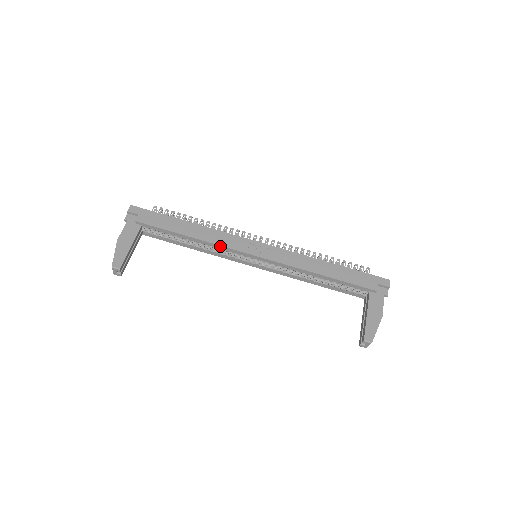
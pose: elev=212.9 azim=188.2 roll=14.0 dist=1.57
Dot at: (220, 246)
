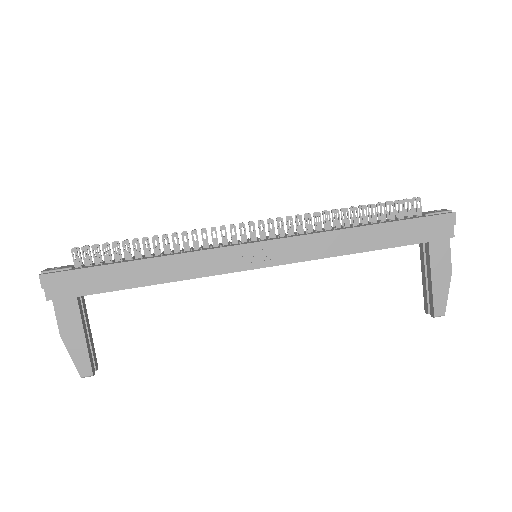
Dot at: occluded
